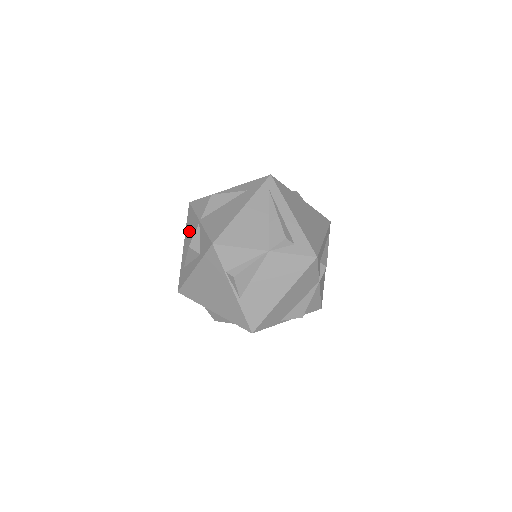
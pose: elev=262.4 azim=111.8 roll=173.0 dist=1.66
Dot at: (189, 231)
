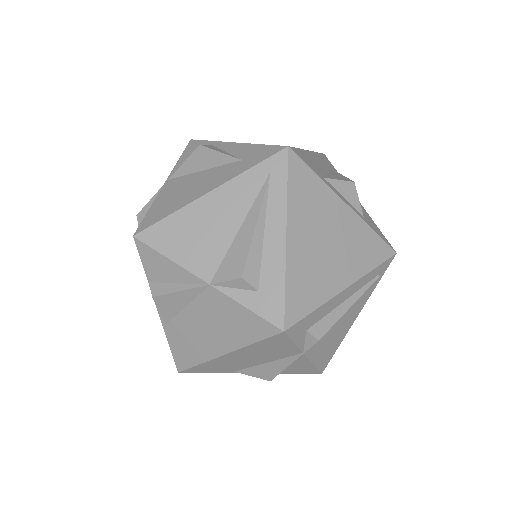
Dot at: occluded
